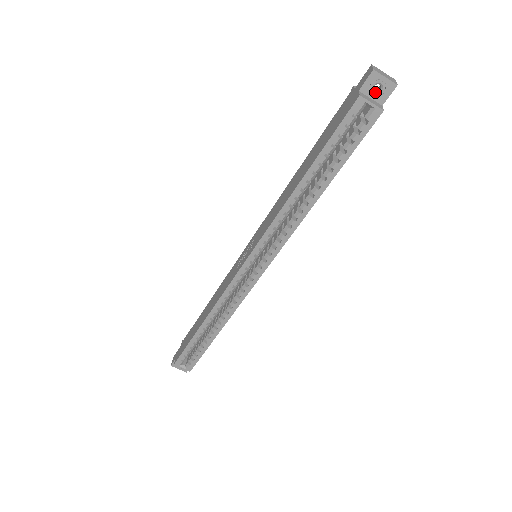
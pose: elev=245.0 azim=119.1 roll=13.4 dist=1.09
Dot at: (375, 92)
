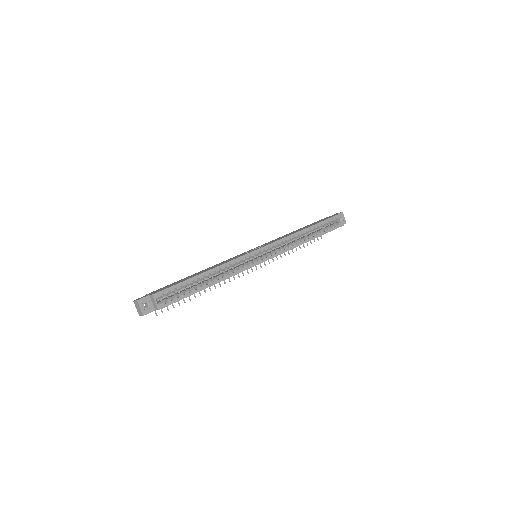
Dot at: occluded
